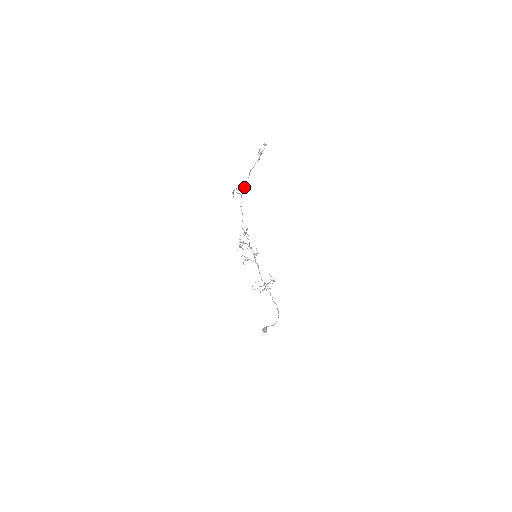
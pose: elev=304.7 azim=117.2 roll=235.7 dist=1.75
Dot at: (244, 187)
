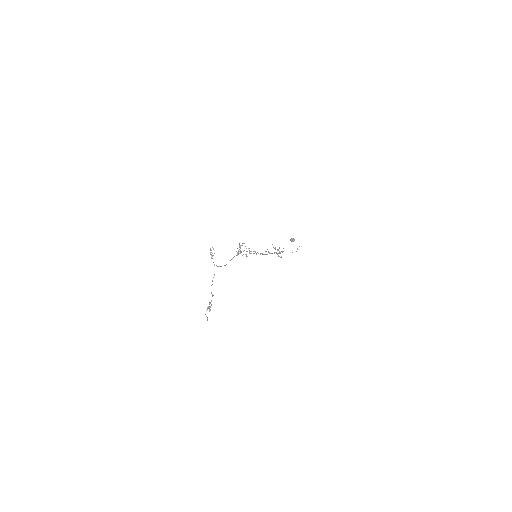
Dot at: occluded
